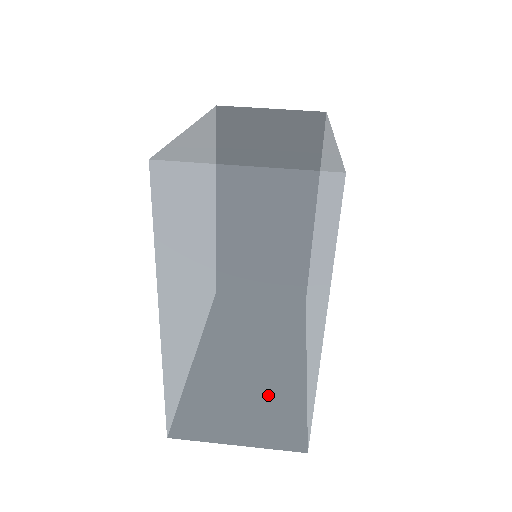
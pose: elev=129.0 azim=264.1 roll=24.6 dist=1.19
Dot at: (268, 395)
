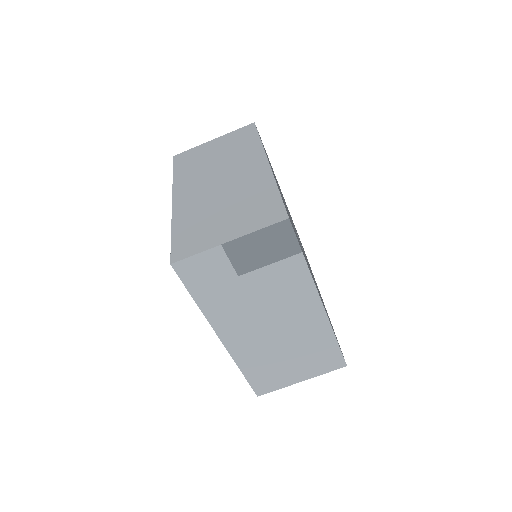
Dot at: occluded
